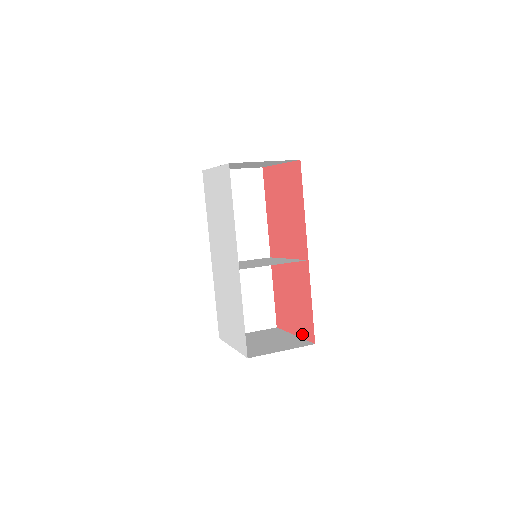
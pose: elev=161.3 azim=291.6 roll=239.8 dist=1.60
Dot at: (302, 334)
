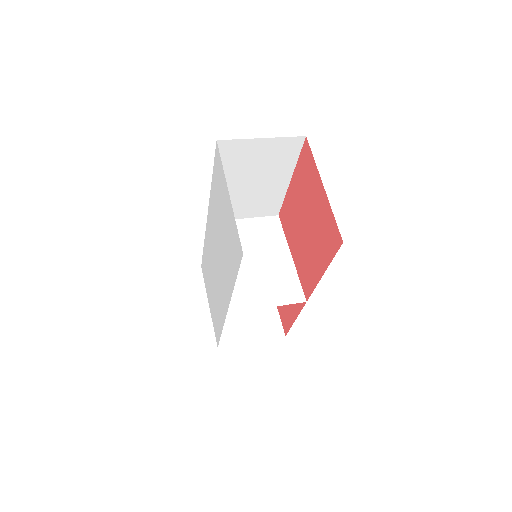
Dot at: (279, 311)
